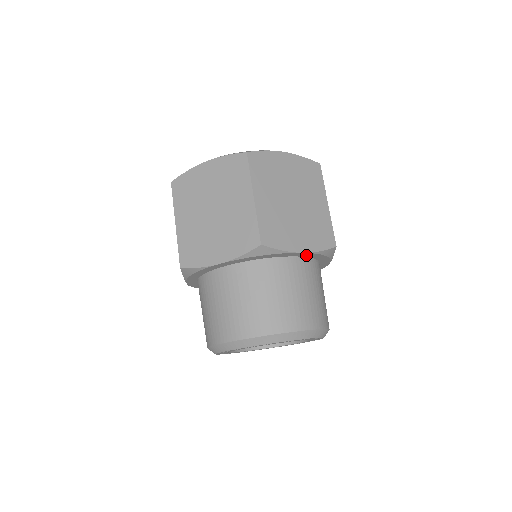
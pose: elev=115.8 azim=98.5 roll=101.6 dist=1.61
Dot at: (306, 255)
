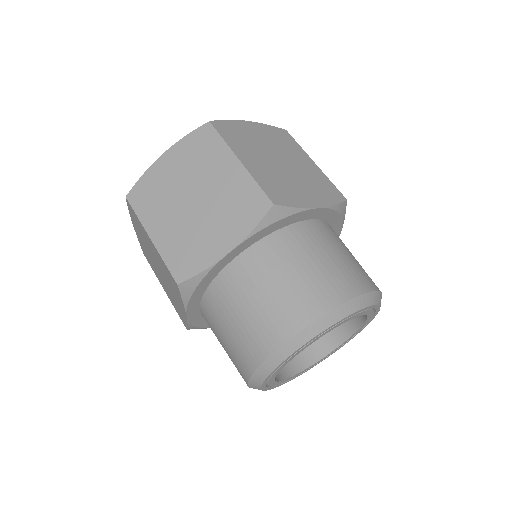
Dot at: (321, 215)
